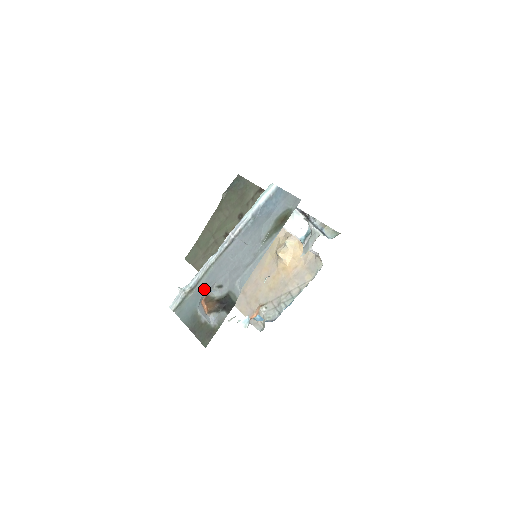
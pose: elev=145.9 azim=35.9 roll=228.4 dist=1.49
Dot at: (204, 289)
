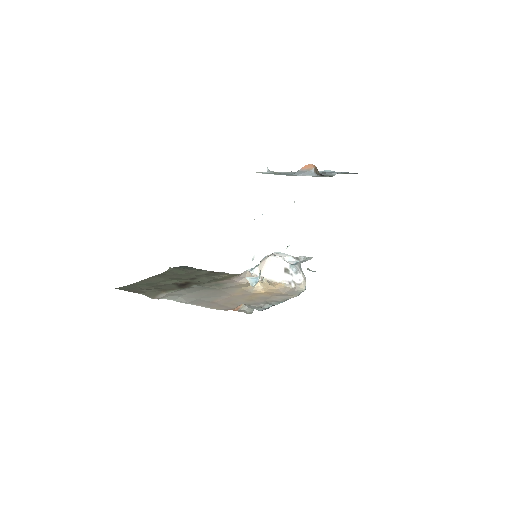
Dot at: occluded
